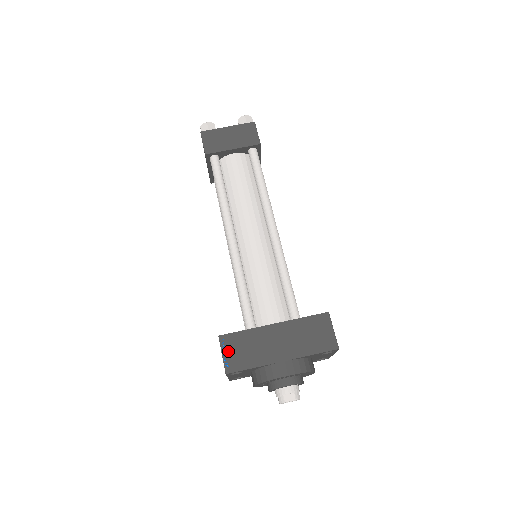
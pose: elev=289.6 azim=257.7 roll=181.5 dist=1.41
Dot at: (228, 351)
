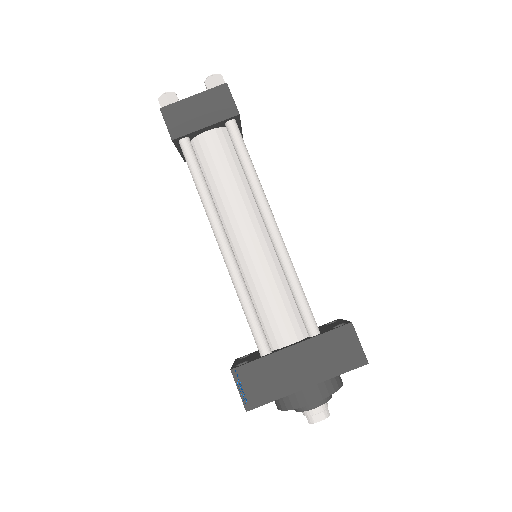
Dot at: (244, 386)
